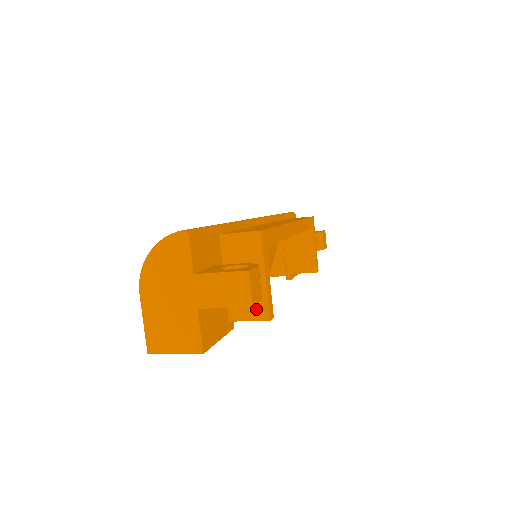
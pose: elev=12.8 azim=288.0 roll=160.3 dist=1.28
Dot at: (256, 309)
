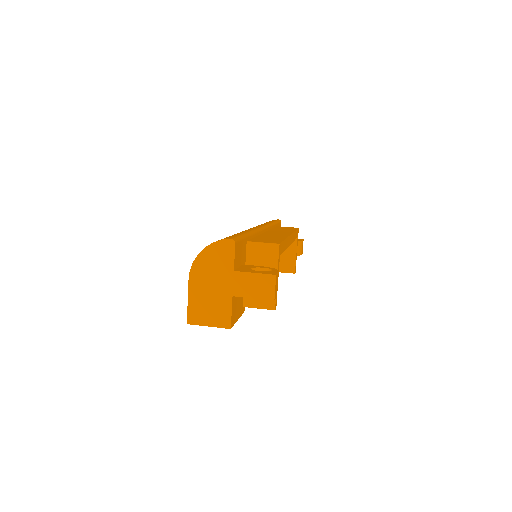
Dot at: (266, 300)
